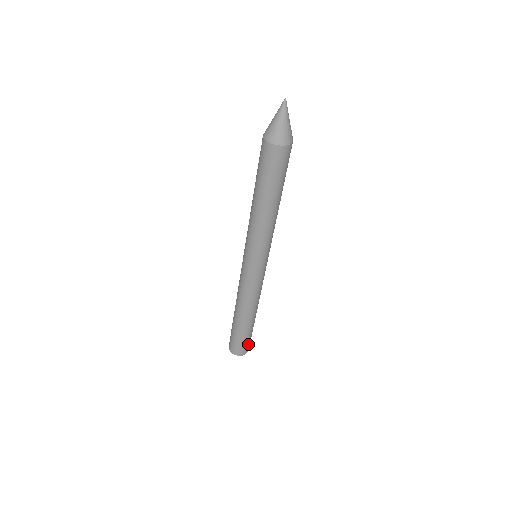
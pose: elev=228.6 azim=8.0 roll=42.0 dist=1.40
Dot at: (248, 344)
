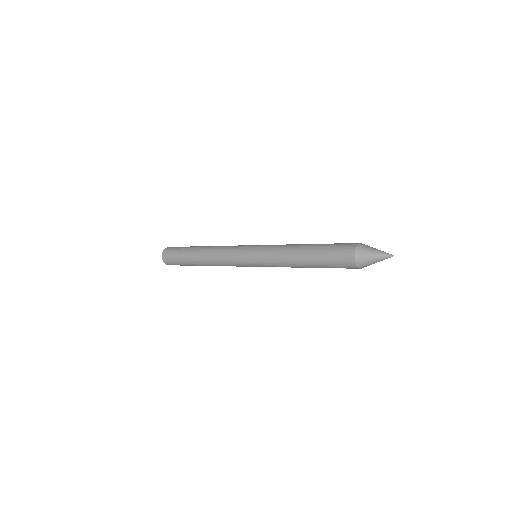
Dot at: occluded
